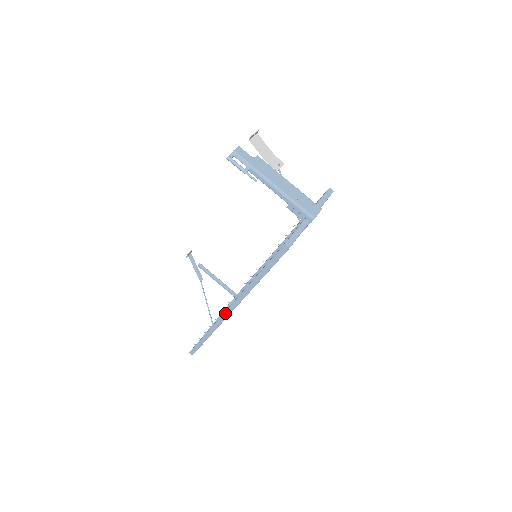
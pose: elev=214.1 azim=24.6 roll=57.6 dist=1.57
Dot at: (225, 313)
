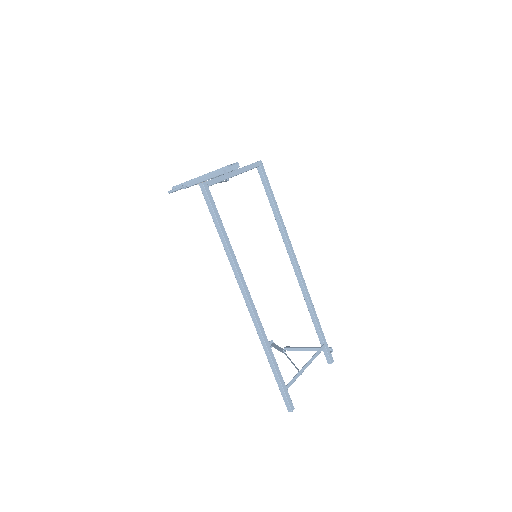
Dot at: (249, 310)
